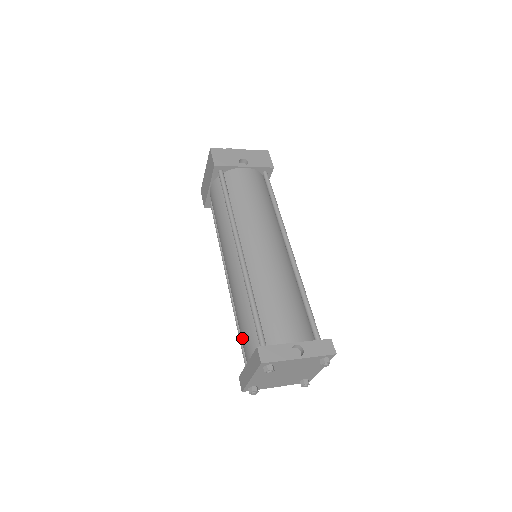
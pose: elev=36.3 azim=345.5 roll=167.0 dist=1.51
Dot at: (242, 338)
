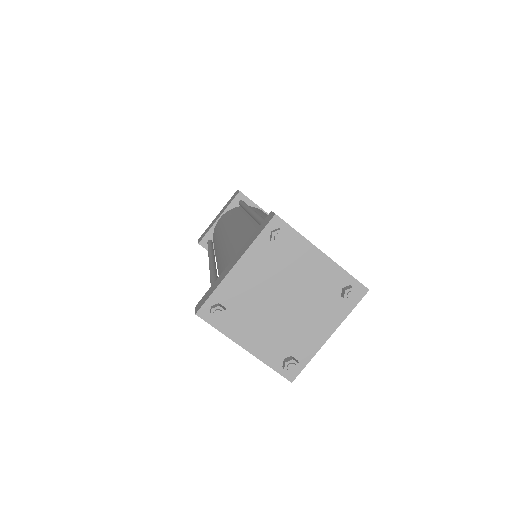
Dot at: (229, 255)
